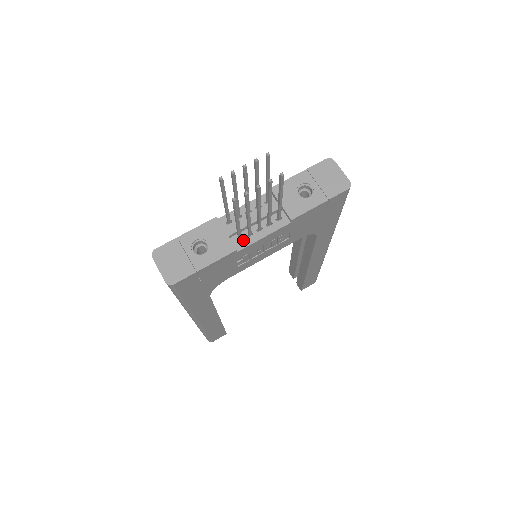
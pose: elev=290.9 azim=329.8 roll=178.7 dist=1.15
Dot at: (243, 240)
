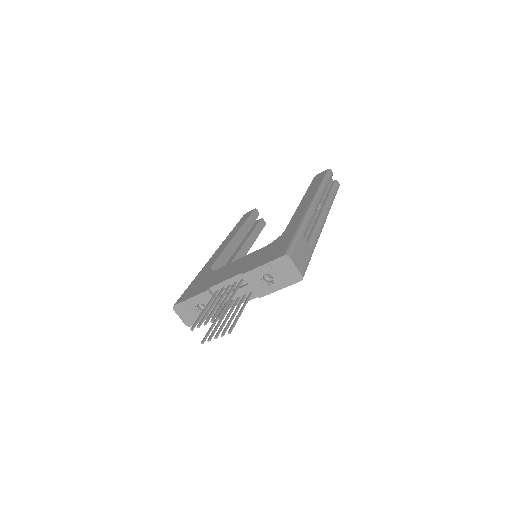
Dot at: occluded
